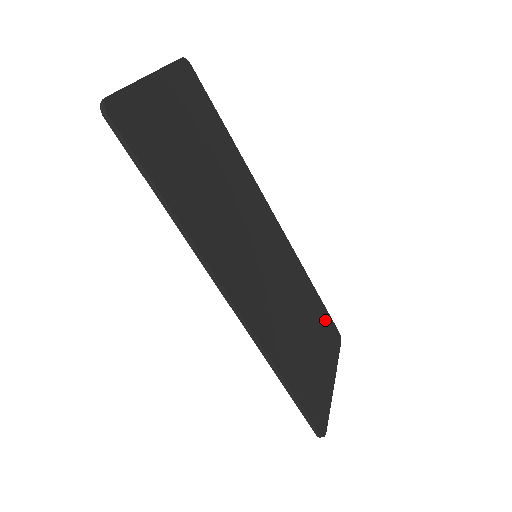
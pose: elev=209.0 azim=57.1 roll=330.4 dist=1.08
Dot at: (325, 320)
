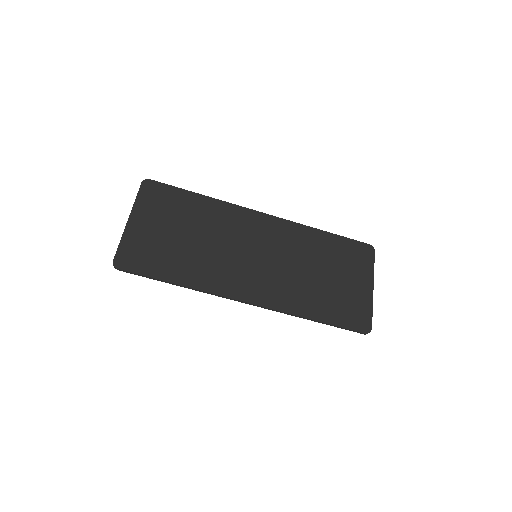
Dot at: (348, 247)
